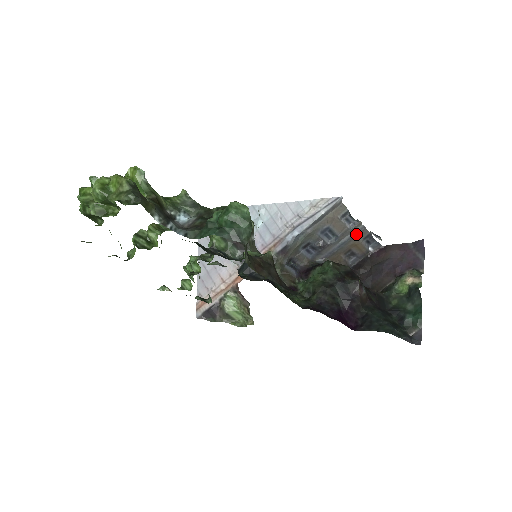
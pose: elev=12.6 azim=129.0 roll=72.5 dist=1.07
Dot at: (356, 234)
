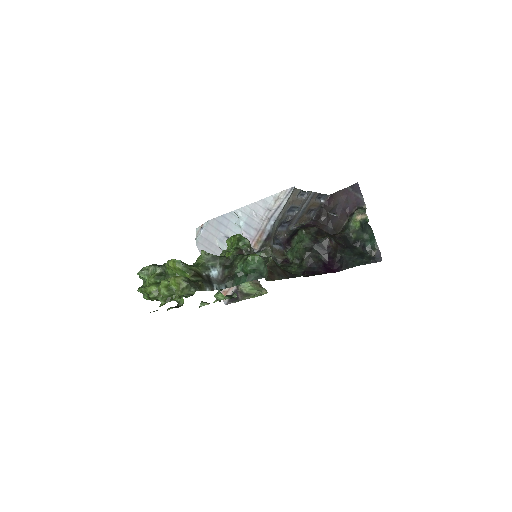
Dot at: (310, 199)
